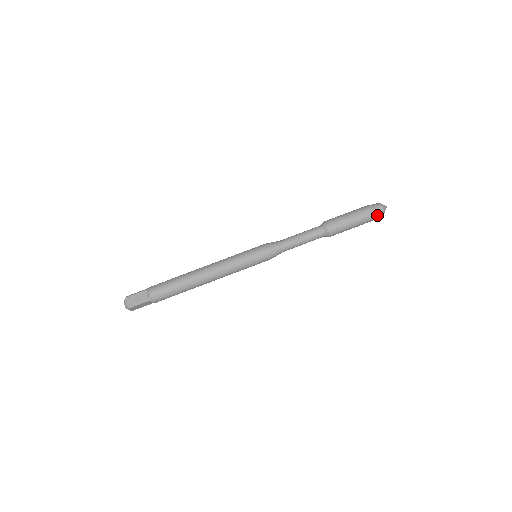
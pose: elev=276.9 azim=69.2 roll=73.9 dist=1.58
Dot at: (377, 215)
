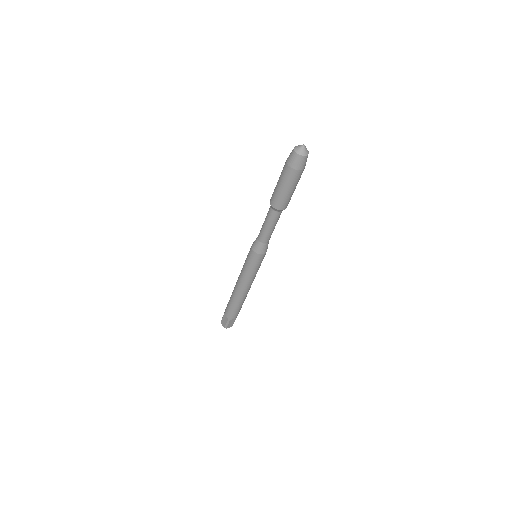
Dot at: (306, 160)
